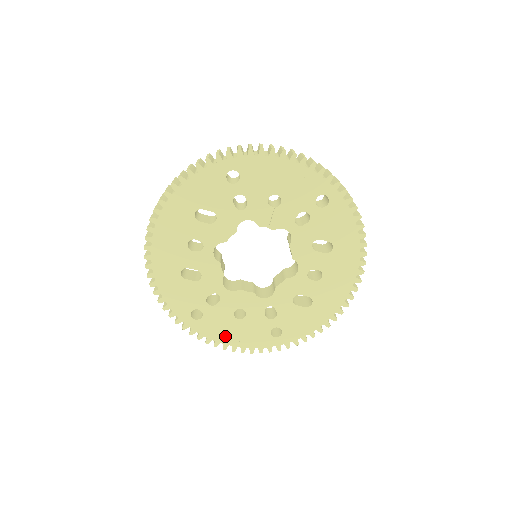
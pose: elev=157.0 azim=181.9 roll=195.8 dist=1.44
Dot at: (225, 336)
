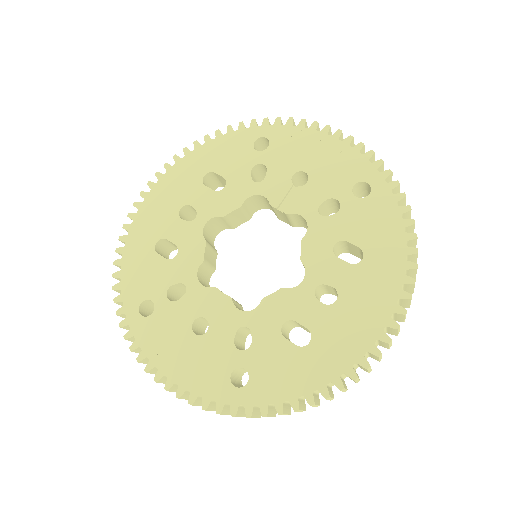
Dot at: (166, 357)
